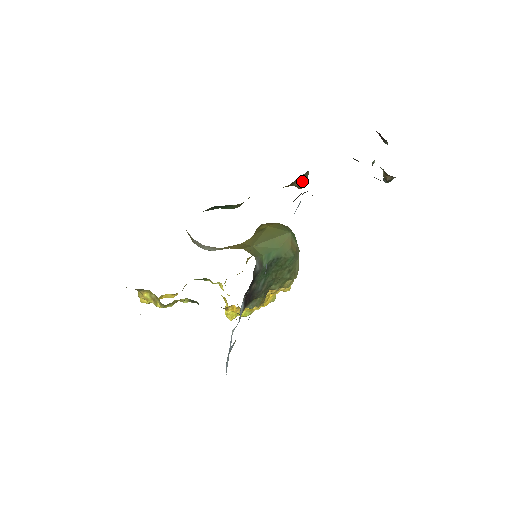
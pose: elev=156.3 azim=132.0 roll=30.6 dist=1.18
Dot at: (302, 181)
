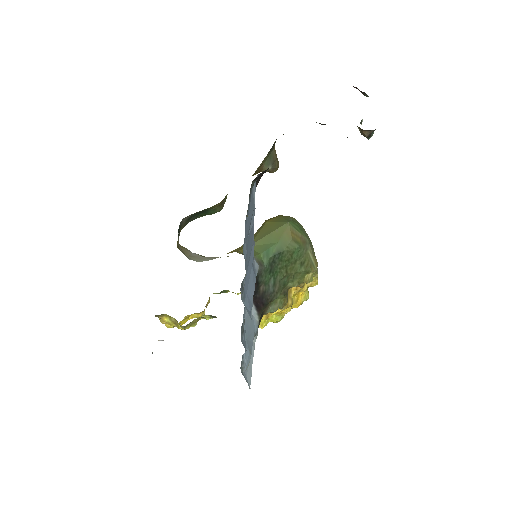
Dot at: (271, 164)
